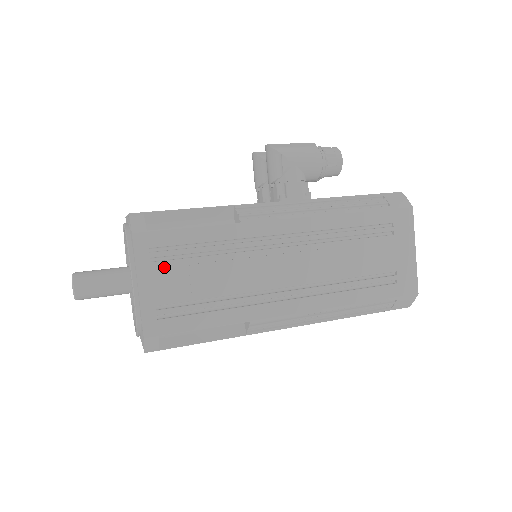
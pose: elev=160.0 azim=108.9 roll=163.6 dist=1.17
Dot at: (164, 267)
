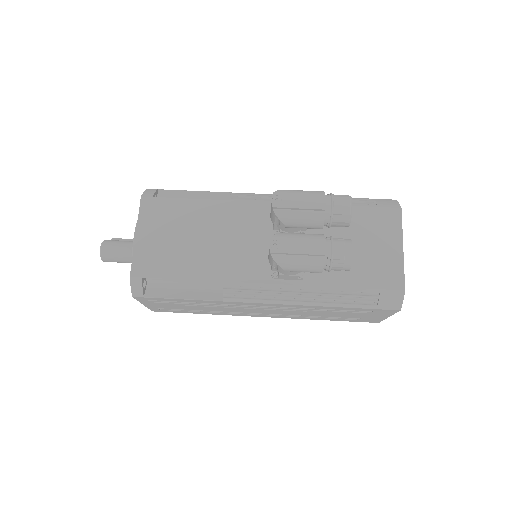
Dot at: (161, 303)
